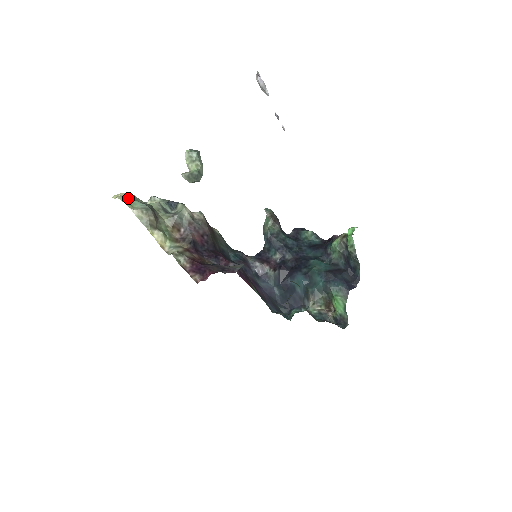
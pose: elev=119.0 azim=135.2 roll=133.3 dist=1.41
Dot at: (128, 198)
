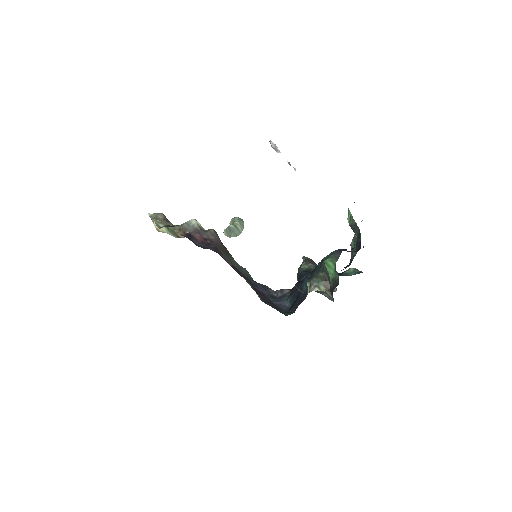
Dot at: occluded
